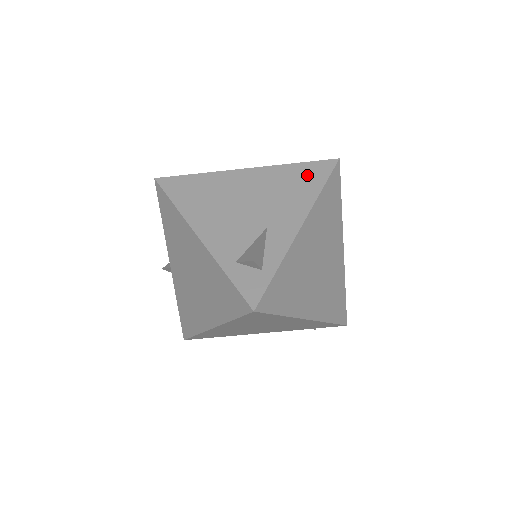
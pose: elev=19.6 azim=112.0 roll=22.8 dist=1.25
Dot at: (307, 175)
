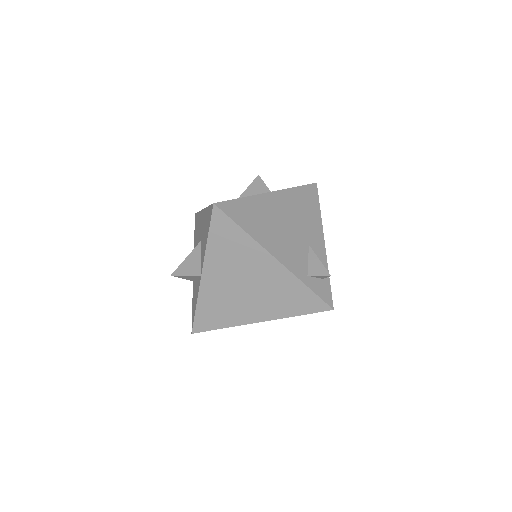
Dot at: (308, 198)
